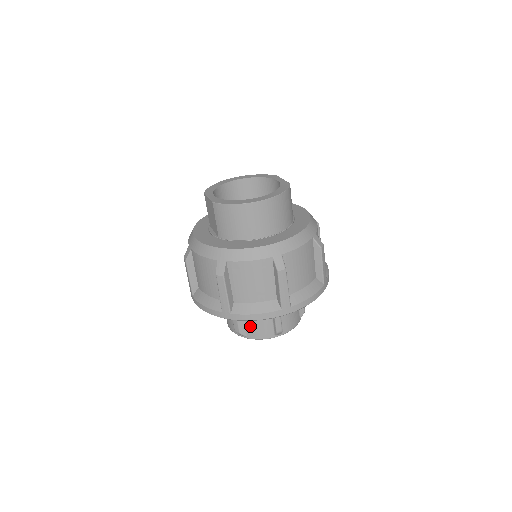
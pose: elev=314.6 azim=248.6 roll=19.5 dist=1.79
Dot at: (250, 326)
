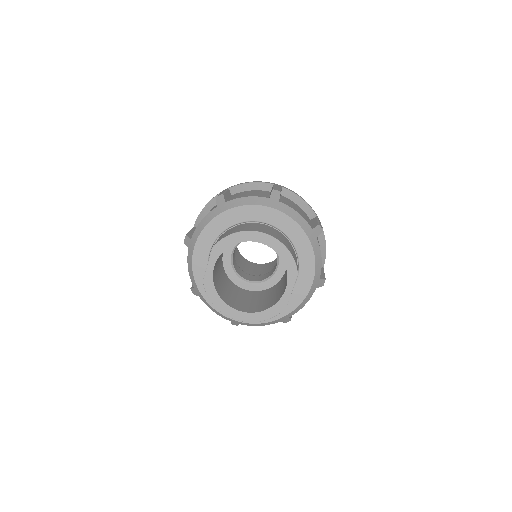
Dot at: occluded
